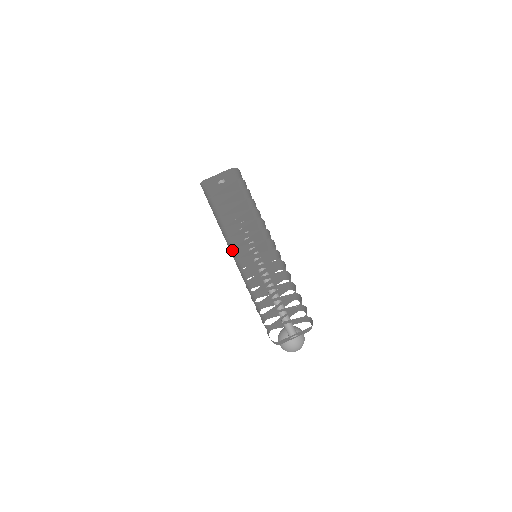
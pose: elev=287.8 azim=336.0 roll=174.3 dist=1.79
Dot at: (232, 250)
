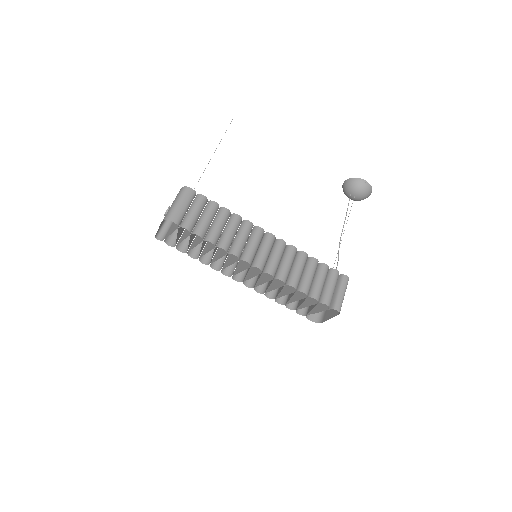
Dot at: (232, 276)
